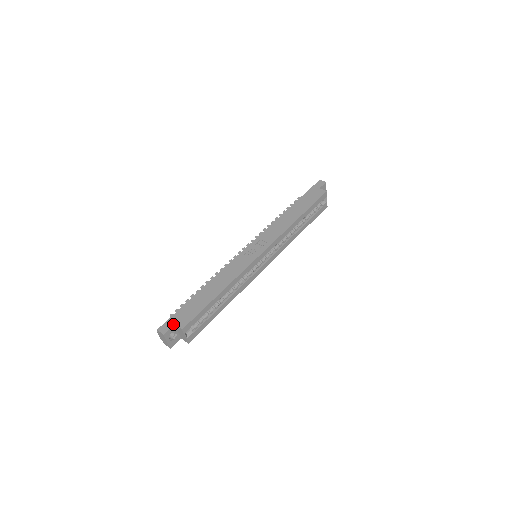
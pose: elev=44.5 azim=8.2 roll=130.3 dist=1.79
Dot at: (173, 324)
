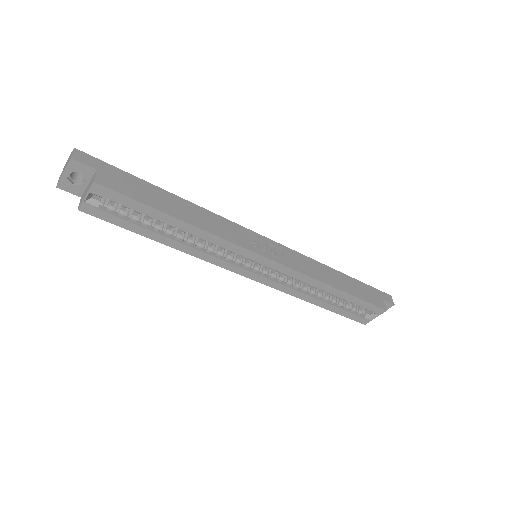
Dot at: (96, 167)
